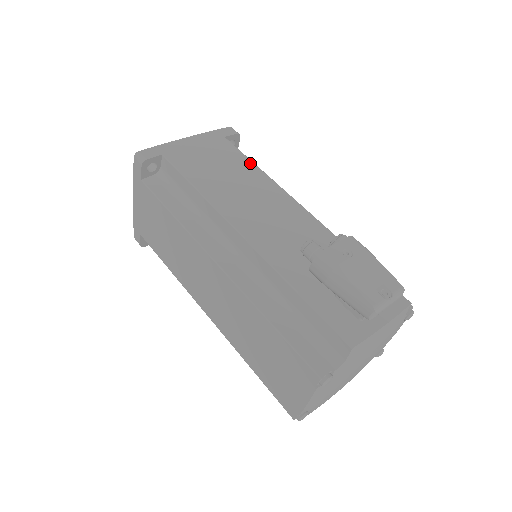
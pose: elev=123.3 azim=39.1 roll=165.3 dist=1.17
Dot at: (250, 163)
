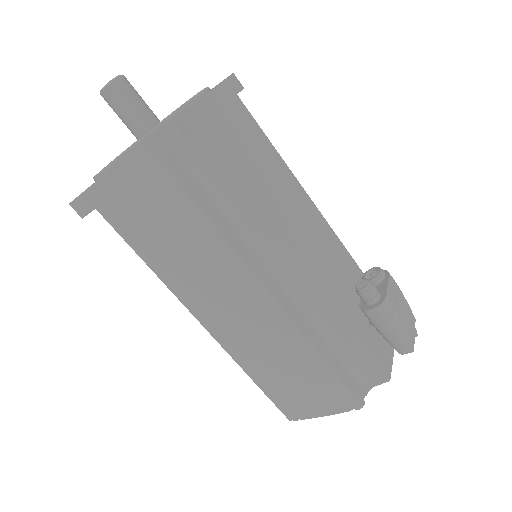
Dot at: (272, 146)
